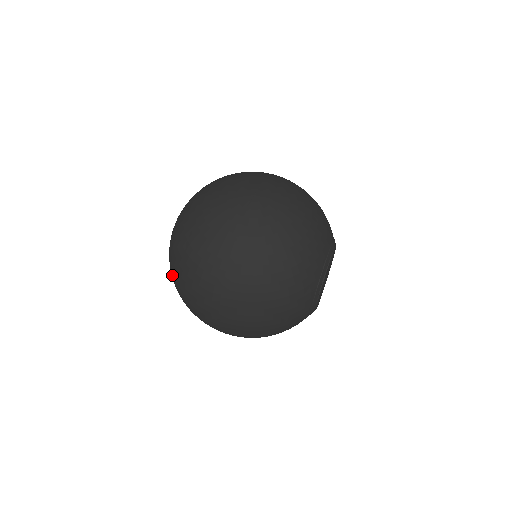
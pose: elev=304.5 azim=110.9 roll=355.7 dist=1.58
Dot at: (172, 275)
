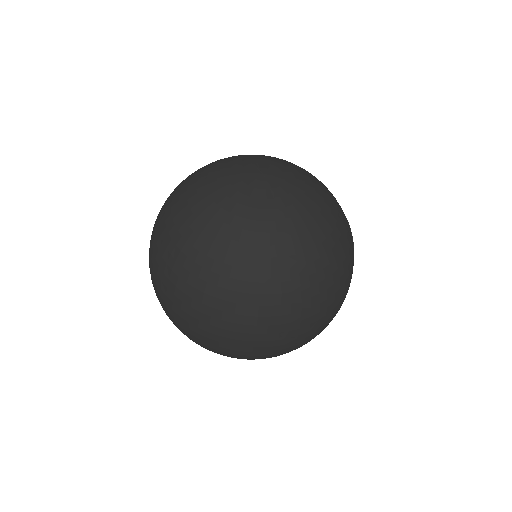
Dot at: (205, 326)
